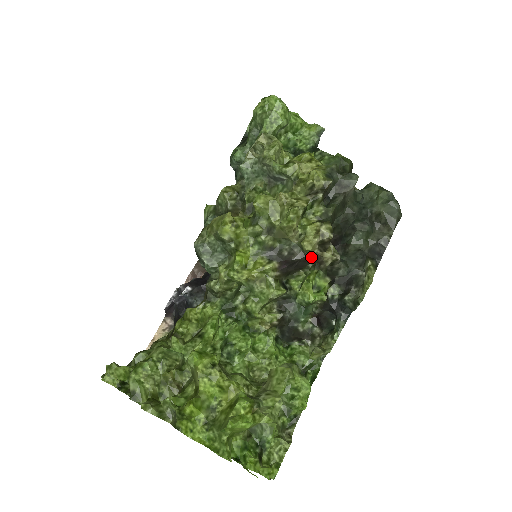
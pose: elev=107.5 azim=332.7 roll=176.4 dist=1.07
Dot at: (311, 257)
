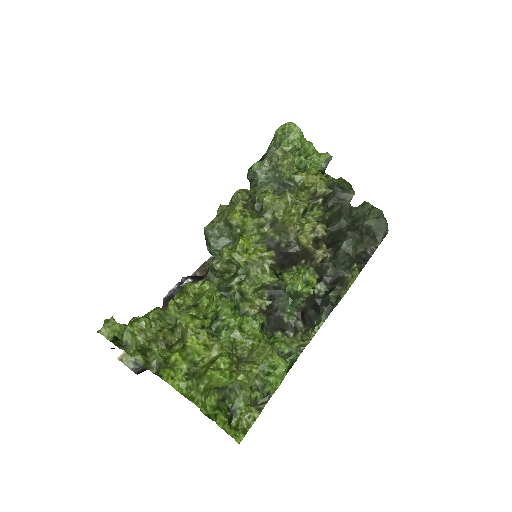
Dot at: (305, 252)
